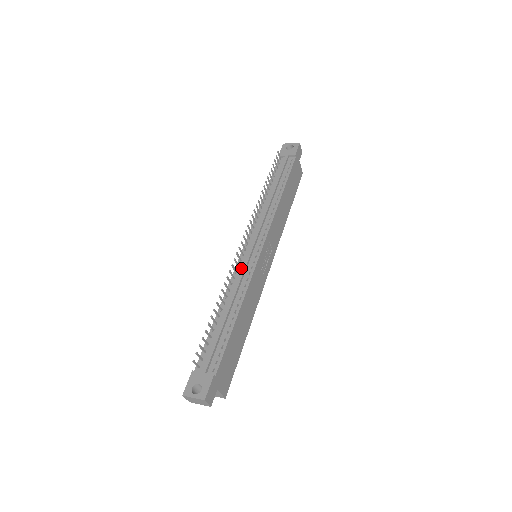
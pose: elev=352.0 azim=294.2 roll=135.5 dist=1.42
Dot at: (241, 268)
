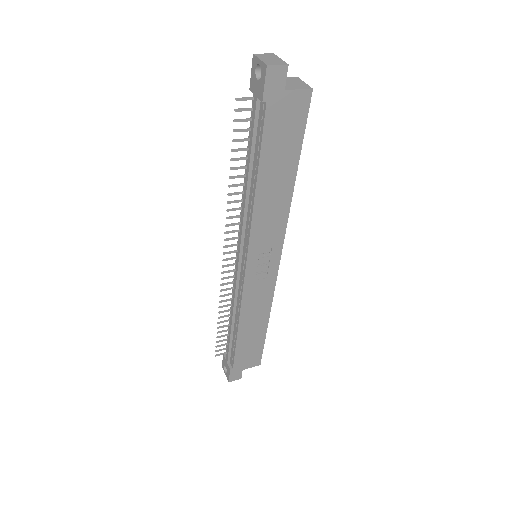
Dot at: (234, 284)
